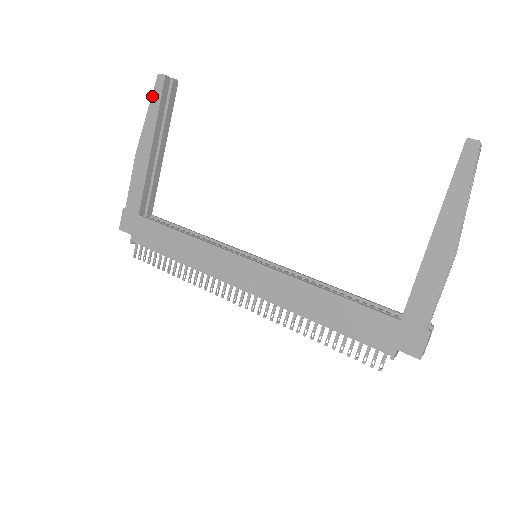
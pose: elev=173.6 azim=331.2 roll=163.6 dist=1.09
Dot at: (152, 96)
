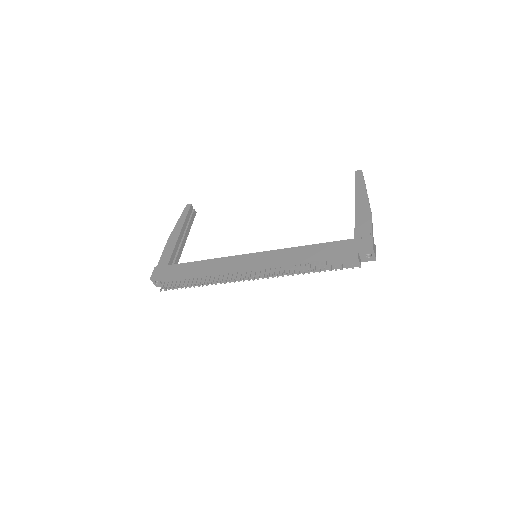
Dot at: (182, 213)
